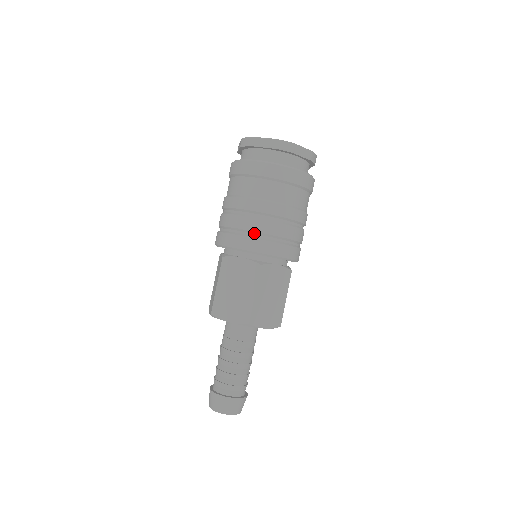
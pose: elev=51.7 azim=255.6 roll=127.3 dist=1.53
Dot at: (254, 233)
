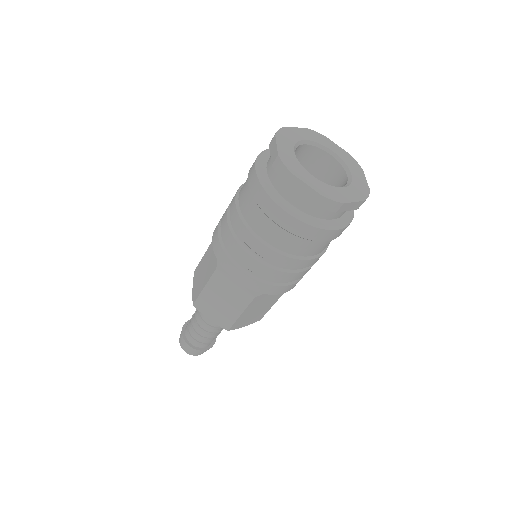
Dot at: (256, 274)
